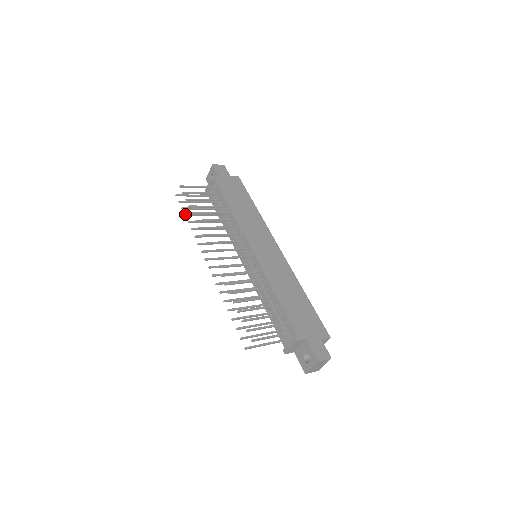
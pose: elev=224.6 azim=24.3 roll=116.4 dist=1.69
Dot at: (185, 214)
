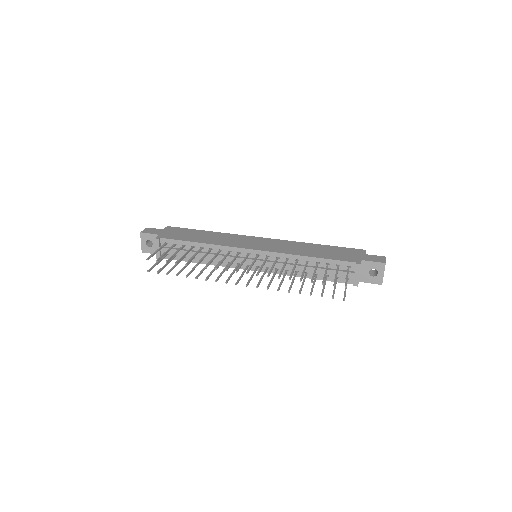
Dot at: (176, 275)
